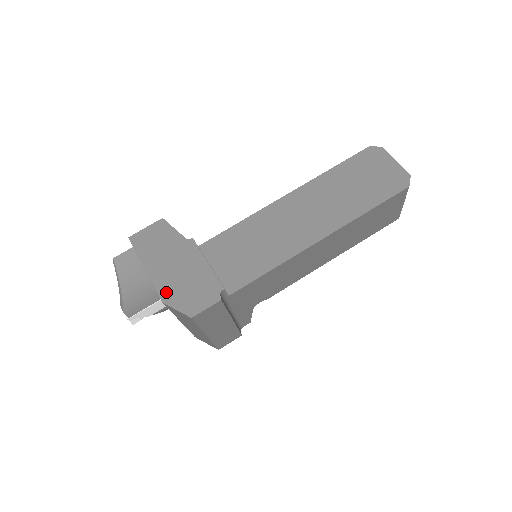
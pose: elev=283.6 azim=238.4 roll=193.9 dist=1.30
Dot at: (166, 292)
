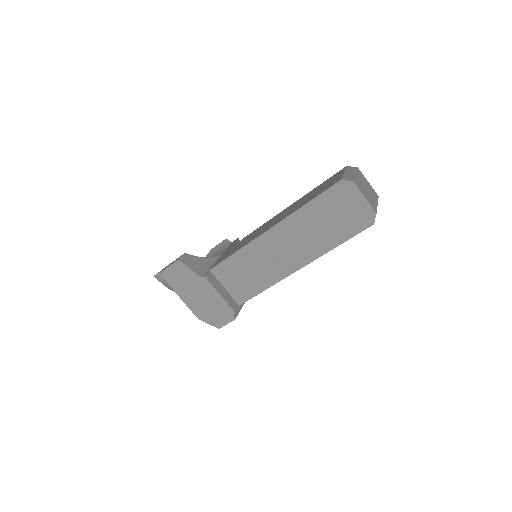
Dot at: (198, 313)
